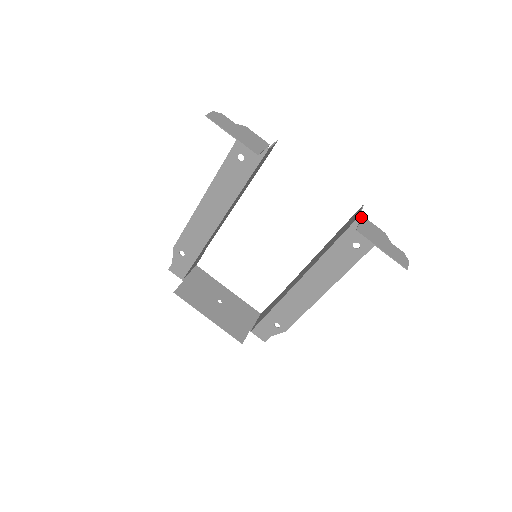
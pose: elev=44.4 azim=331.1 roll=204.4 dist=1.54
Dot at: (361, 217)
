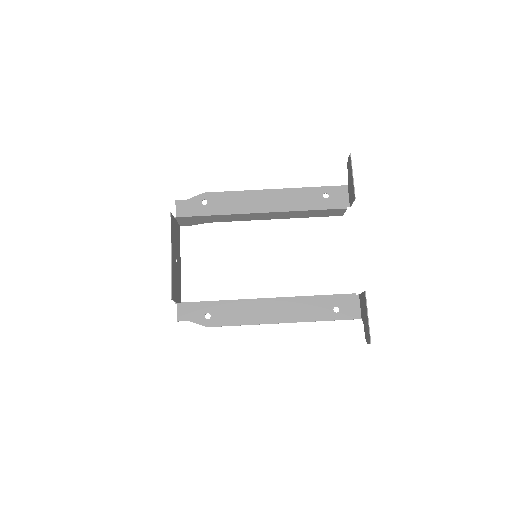
Dot at: (360, 294)
